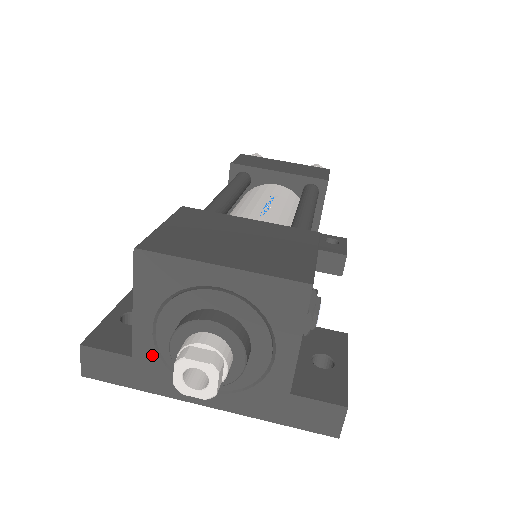
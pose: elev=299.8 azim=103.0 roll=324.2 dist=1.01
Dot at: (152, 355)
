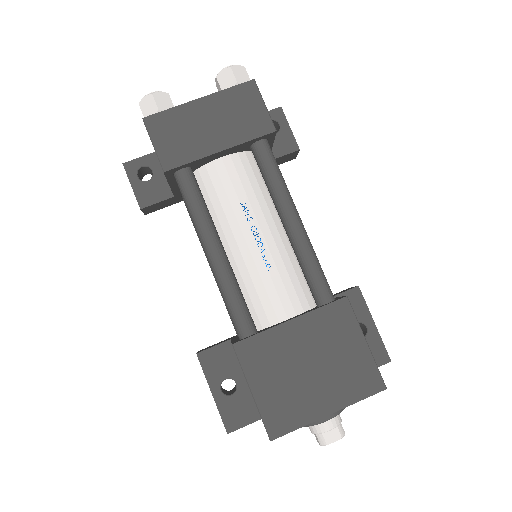
Dot at: occluded
